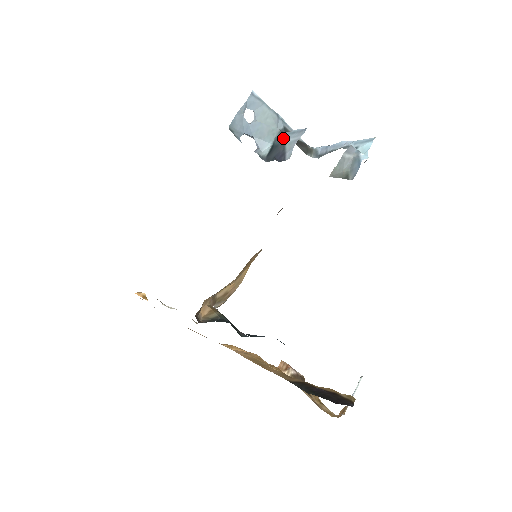
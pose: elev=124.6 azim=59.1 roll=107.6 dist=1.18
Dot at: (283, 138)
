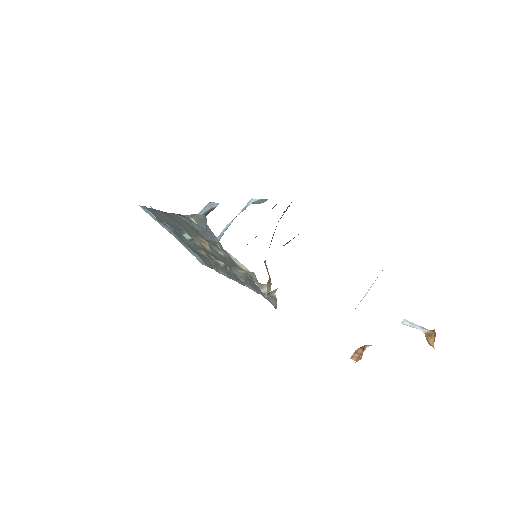
Dot at: occluded
